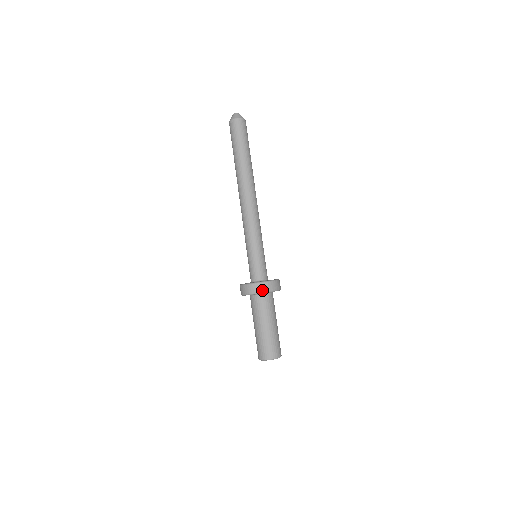
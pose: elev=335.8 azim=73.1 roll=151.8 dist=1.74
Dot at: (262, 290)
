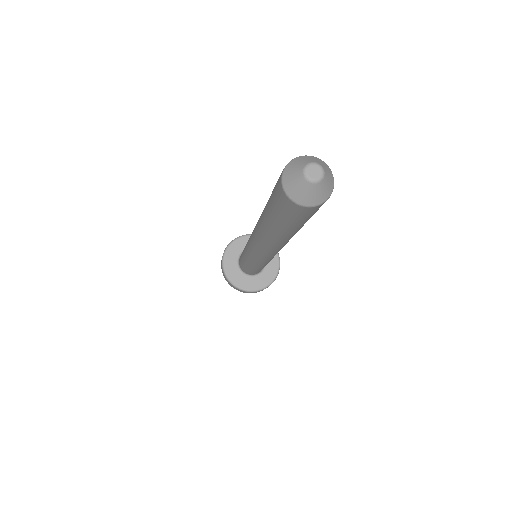
Dot at: occluded
